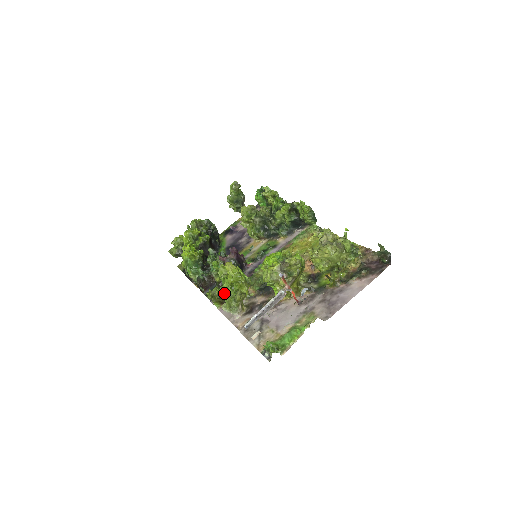
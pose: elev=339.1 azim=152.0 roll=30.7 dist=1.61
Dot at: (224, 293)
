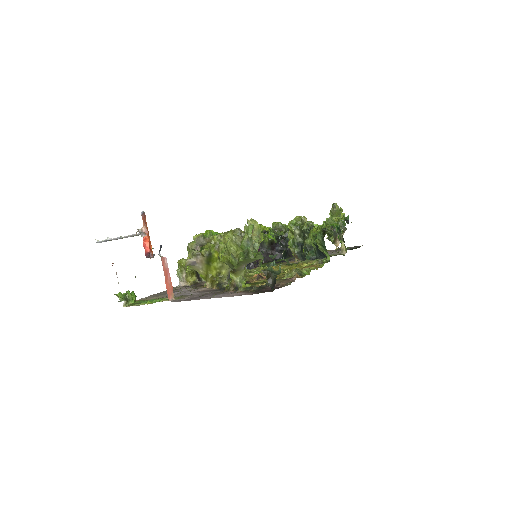
Dot at: occluded
